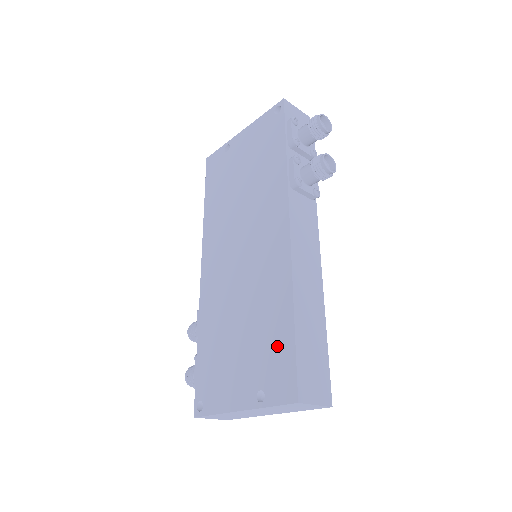
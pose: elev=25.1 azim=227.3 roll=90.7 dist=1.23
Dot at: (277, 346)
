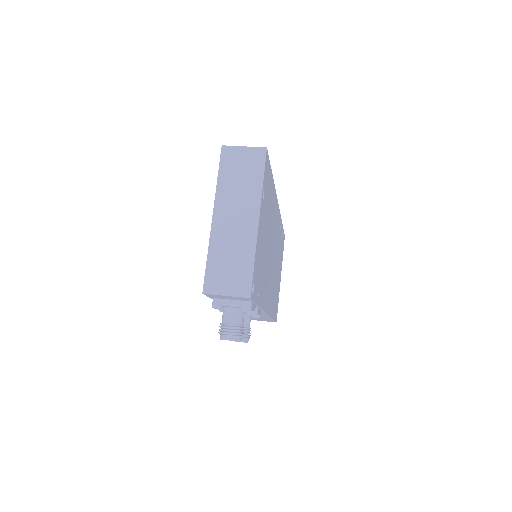
Dot at: occluded
